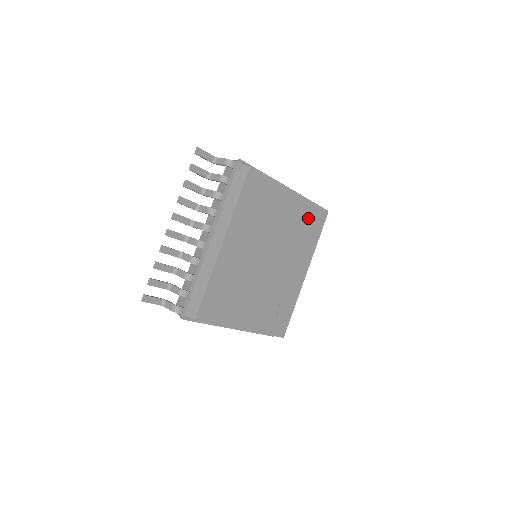
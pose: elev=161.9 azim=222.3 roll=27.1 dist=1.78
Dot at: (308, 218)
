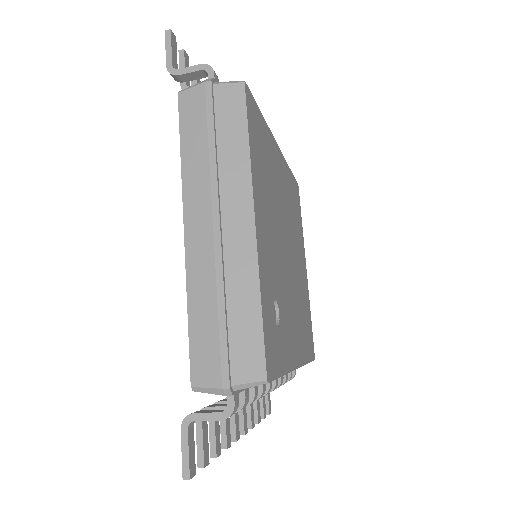
Dot at: (307, 318)
